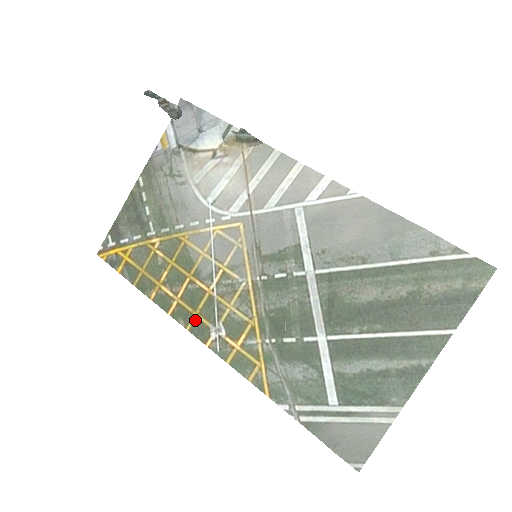
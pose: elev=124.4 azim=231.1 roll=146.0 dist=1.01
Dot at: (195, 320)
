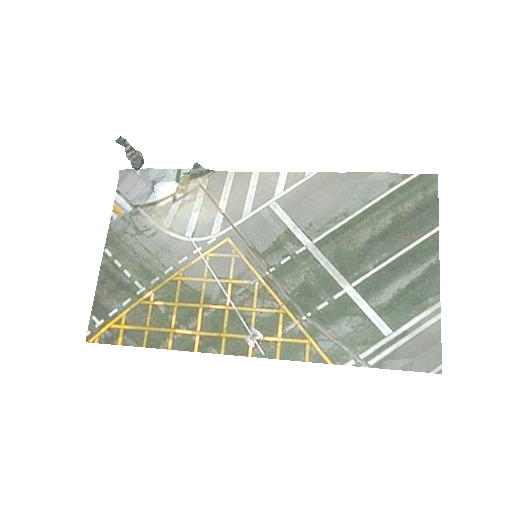
Dot at: (226, 341)
